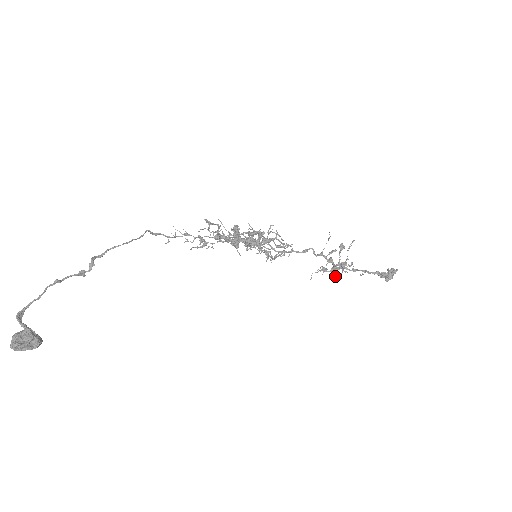
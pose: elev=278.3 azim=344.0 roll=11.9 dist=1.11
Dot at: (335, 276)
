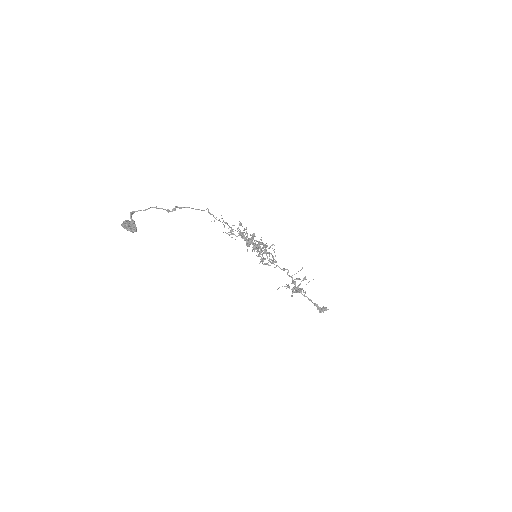
Dot at: (292, 293)
